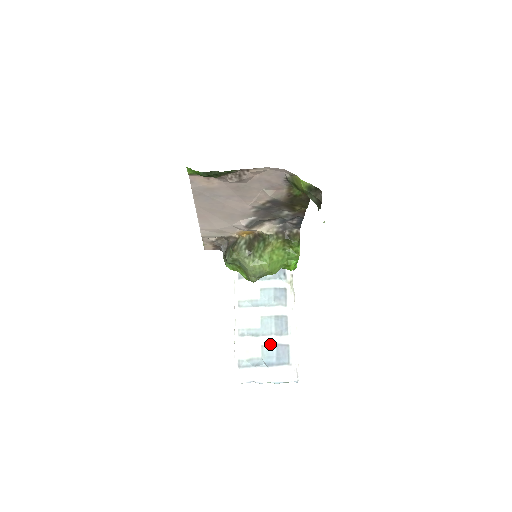
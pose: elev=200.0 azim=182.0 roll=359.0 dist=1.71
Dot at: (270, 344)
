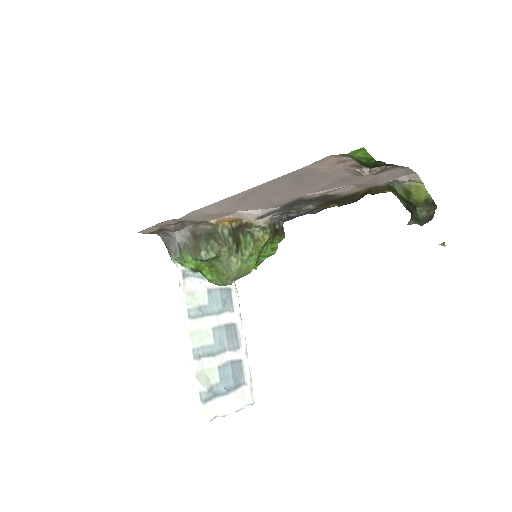
Dot at: (225, 363)
